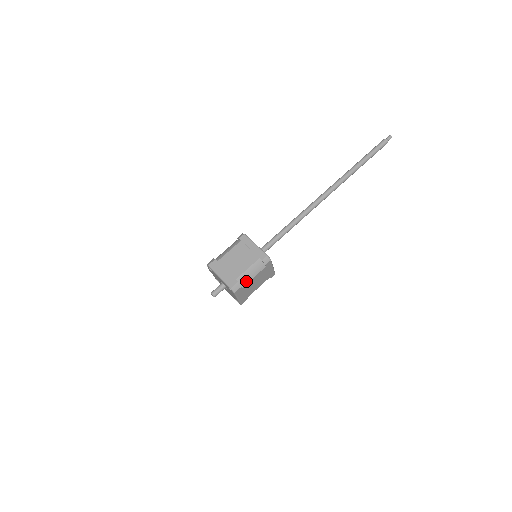
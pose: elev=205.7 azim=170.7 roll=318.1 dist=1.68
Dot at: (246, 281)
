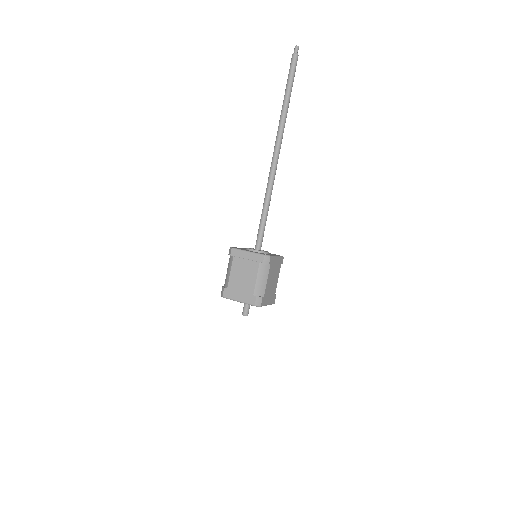
Dot at: (263, 289)
